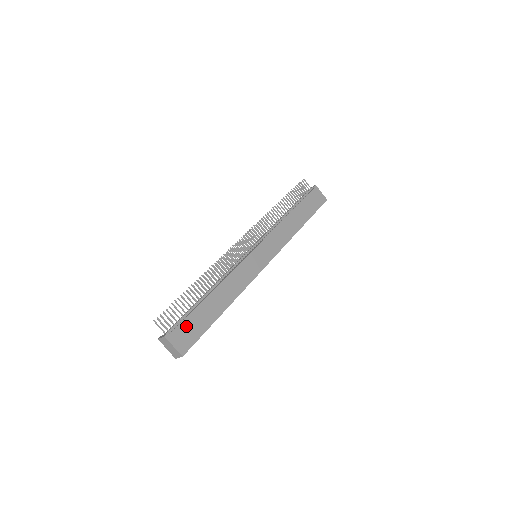
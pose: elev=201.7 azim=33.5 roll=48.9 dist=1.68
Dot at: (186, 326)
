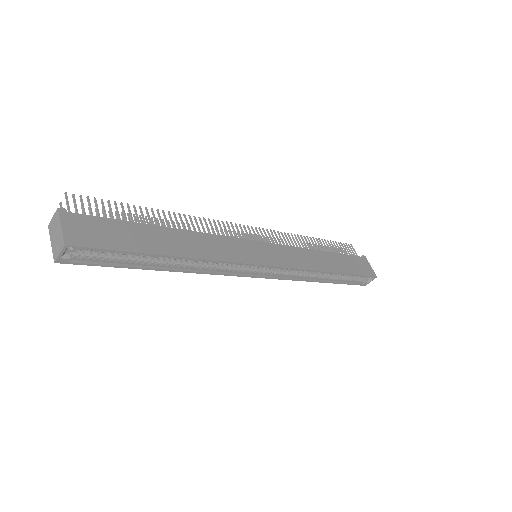
Dot at: (101, 224)
